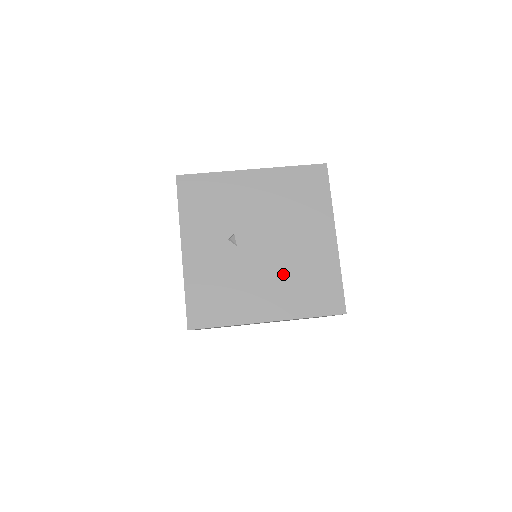
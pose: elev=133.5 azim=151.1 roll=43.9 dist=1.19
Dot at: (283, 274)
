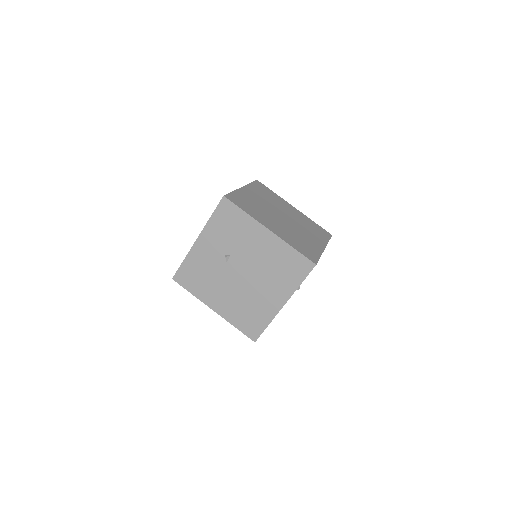
Dot at: (239, 297)
